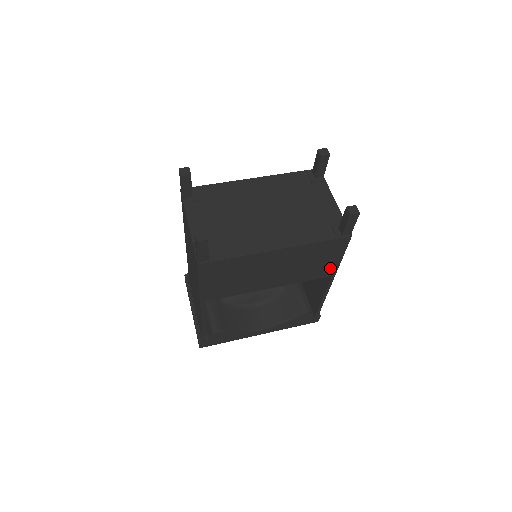
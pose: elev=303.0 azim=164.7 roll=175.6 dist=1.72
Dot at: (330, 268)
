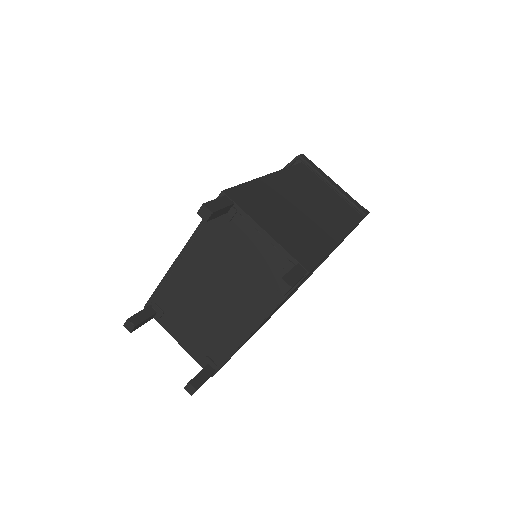
Dot at: (323, 259)
